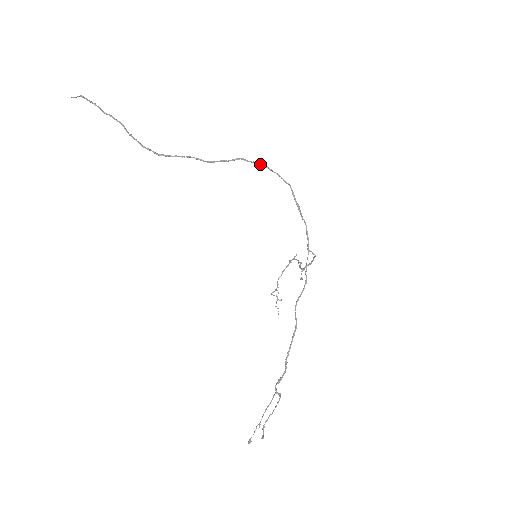
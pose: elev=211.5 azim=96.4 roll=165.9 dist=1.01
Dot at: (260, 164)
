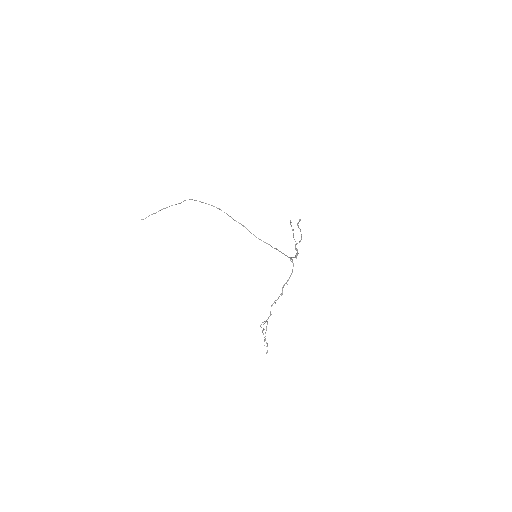
Dot at: occluded
